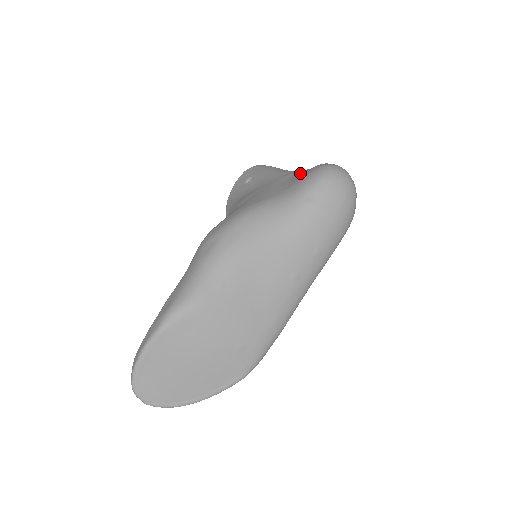
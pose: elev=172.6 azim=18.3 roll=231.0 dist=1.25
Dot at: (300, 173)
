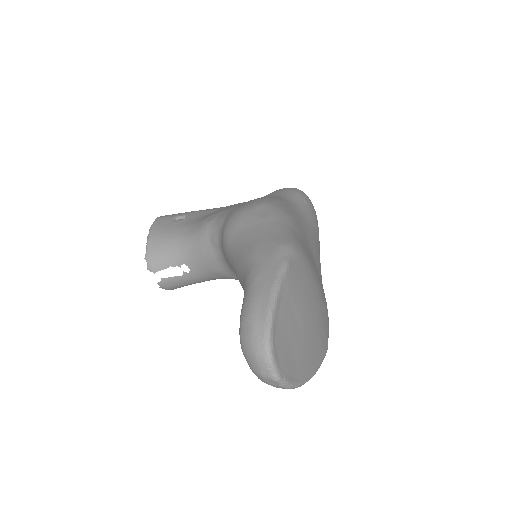
Dot at: occluded
